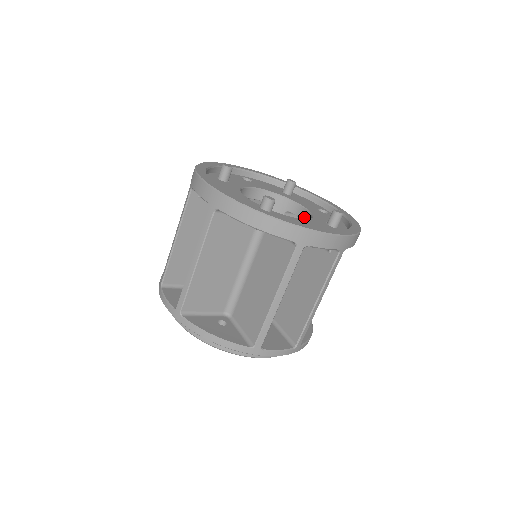
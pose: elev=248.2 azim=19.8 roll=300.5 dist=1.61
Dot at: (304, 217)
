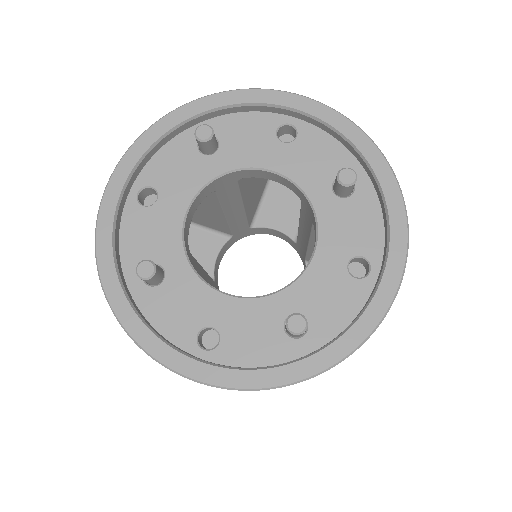
Dot at: (280, 182)
